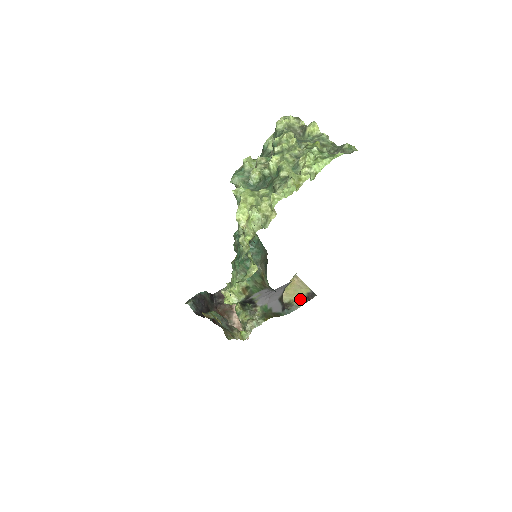
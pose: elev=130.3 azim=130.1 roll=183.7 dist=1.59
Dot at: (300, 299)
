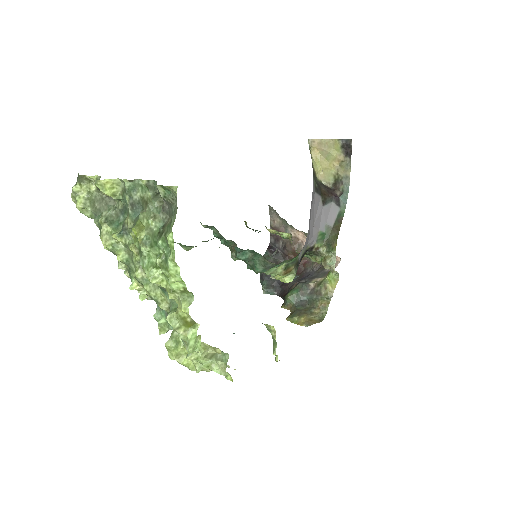
Dot at: (341, 165)
